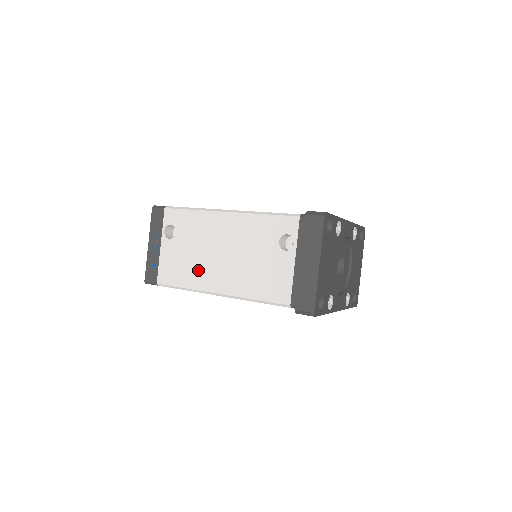
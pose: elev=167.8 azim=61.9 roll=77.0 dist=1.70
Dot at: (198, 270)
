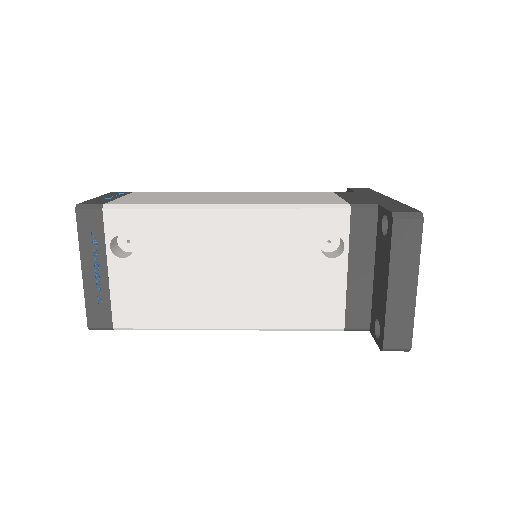
Dot at: (188, 300)
